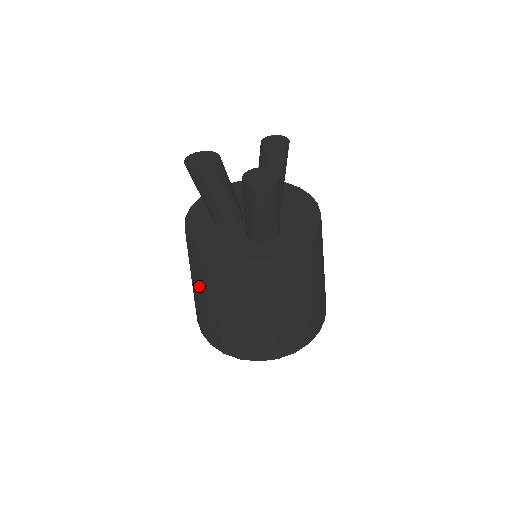
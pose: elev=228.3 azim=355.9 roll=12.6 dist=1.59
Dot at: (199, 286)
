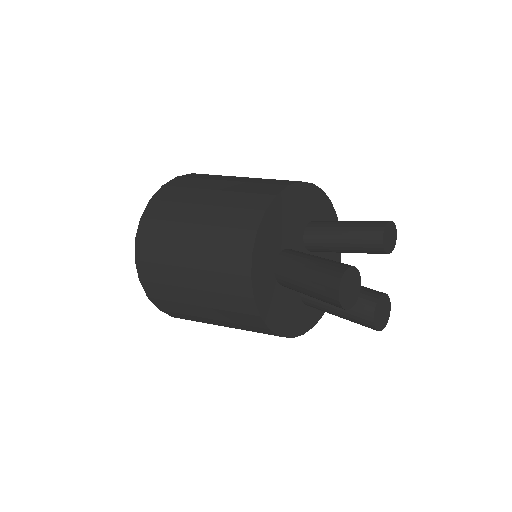
Dot at: (215, 315)
